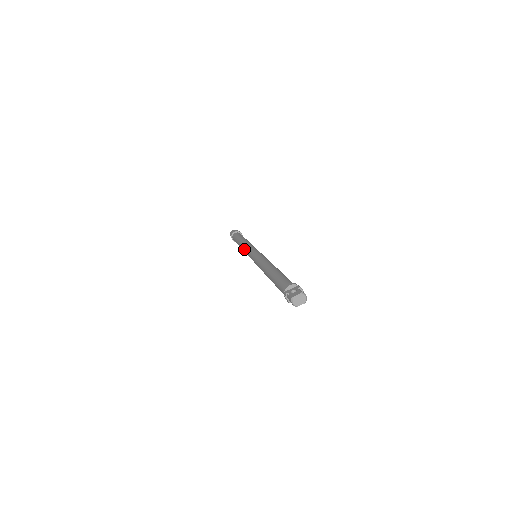
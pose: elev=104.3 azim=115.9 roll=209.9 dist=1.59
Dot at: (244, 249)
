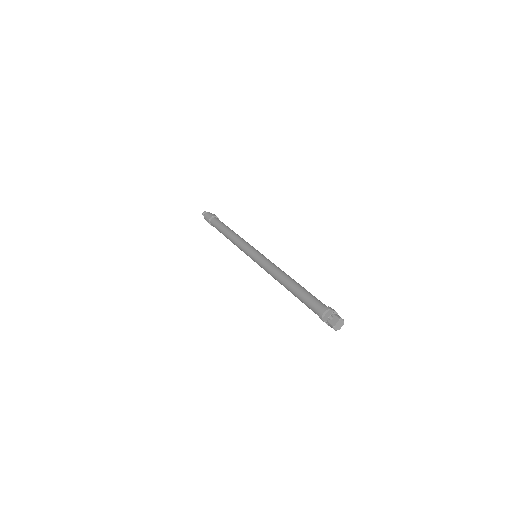
Dot at: occluded
